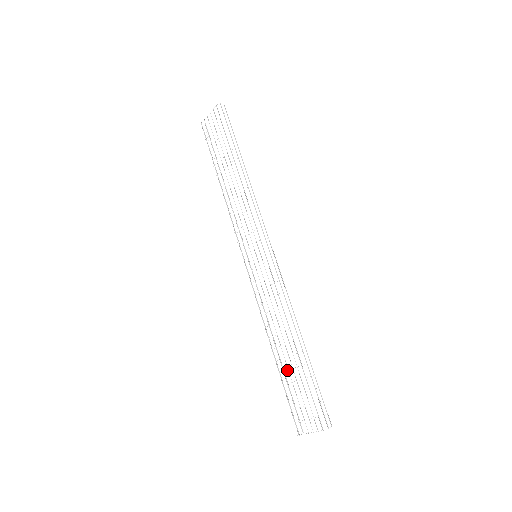
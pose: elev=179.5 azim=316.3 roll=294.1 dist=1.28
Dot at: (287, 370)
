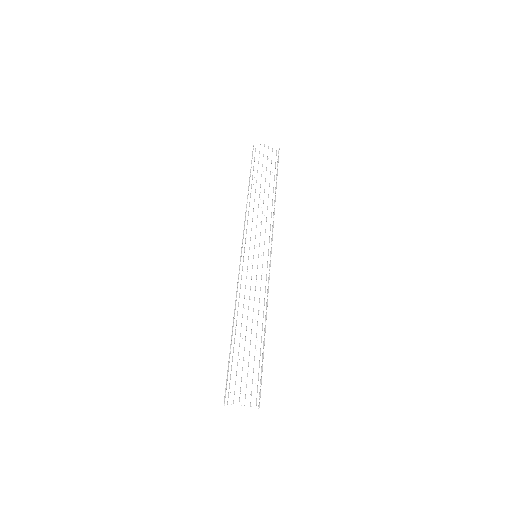
Dot at: (243, 349)
